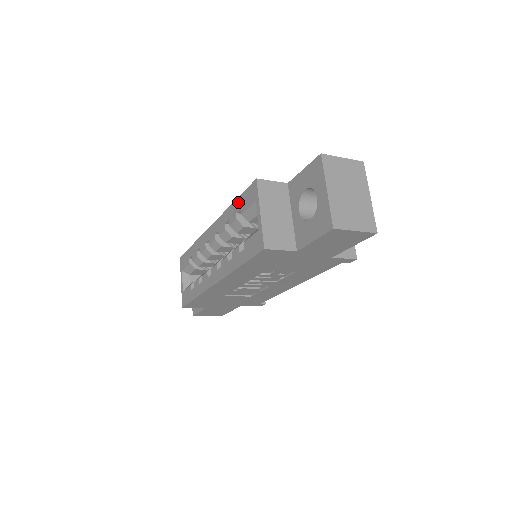
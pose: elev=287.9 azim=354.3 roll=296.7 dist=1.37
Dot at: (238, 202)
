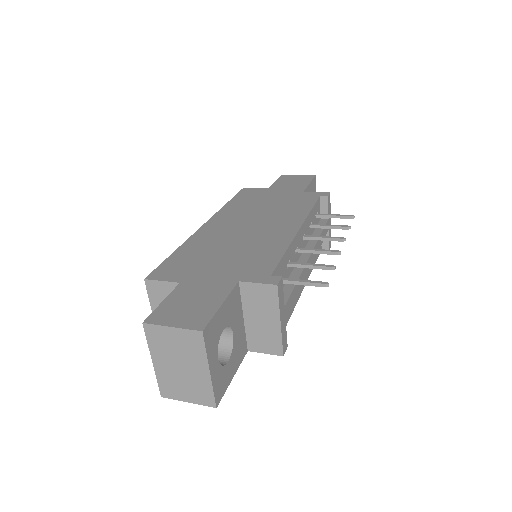
Dot at: occluded
